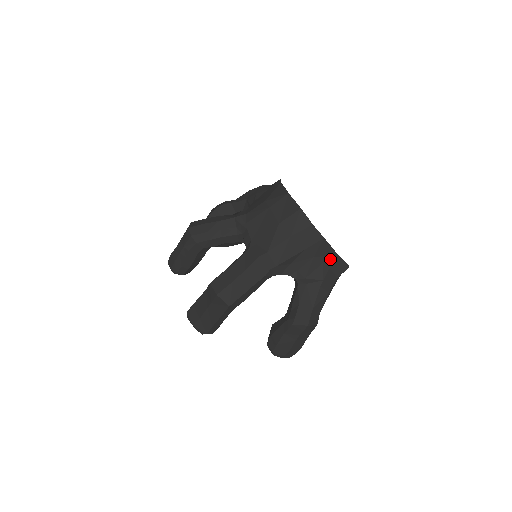
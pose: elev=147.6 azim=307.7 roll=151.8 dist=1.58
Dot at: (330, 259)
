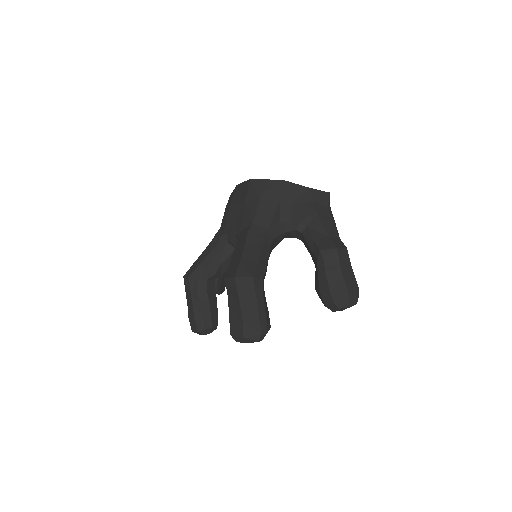
Dot at: (307, 195)
